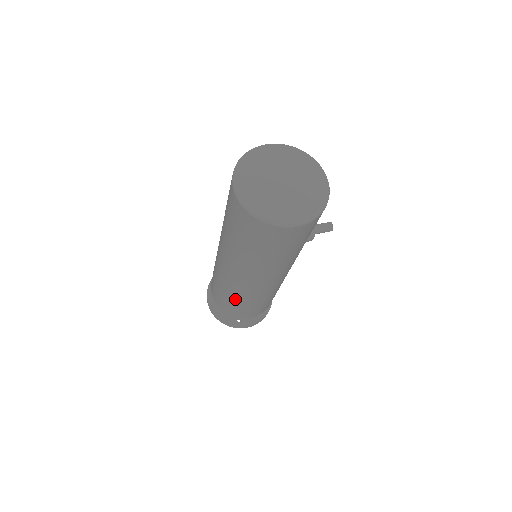
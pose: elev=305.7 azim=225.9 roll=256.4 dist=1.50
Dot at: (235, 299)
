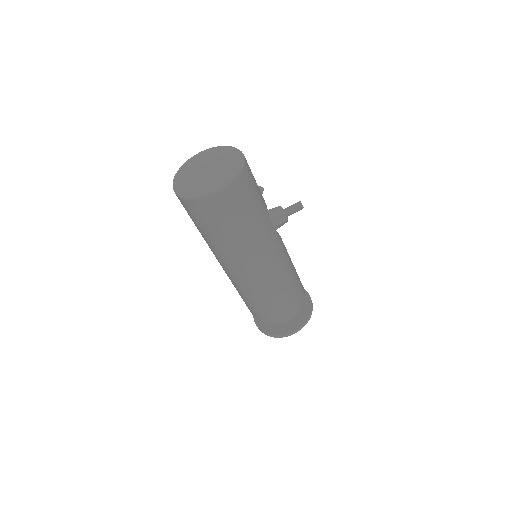
Dot at: (253, 299)
